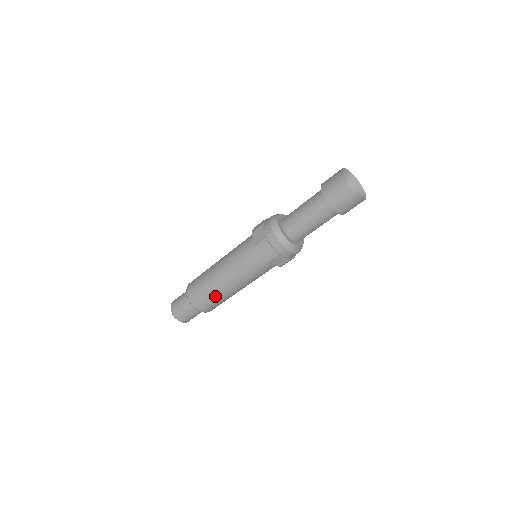
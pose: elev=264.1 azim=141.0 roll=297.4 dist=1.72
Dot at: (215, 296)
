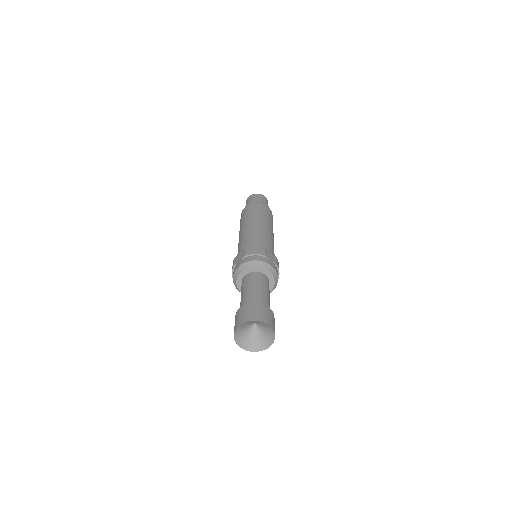
Dot at: occluded
